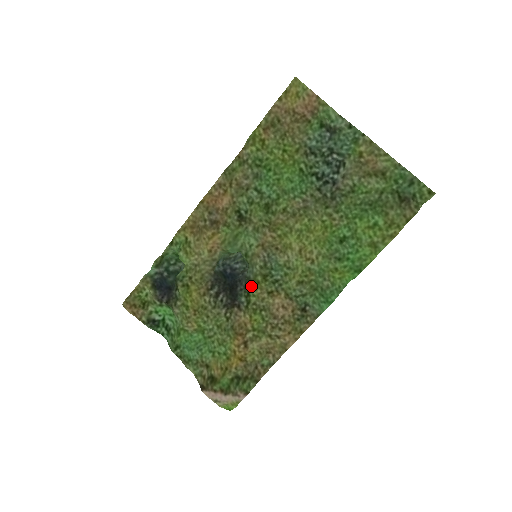
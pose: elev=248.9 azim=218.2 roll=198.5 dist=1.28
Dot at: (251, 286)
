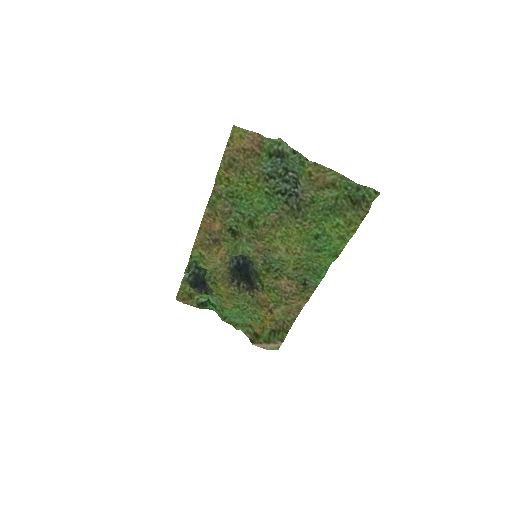
Dot at: (260, 278)
